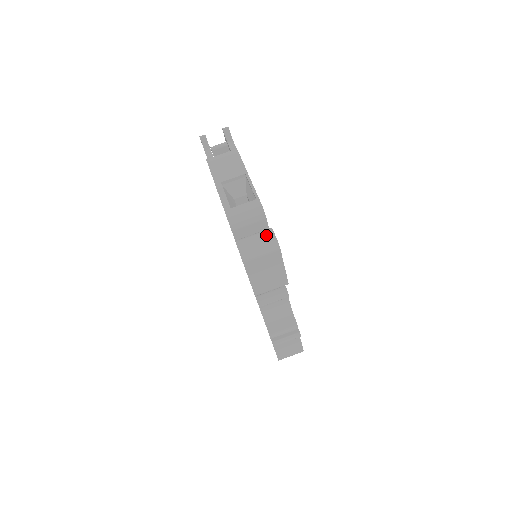
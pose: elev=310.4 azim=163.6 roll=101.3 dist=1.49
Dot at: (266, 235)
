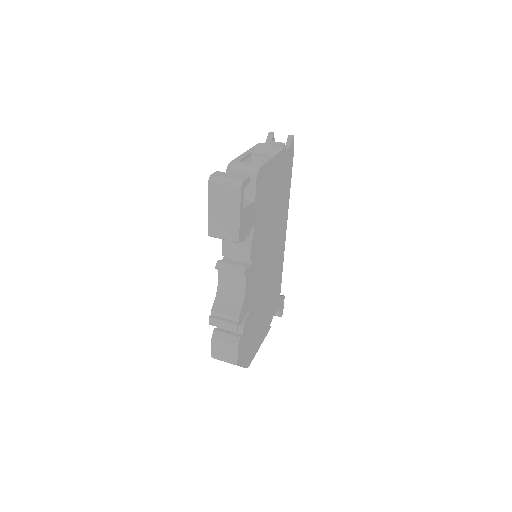
Dot at: (240, 177)
